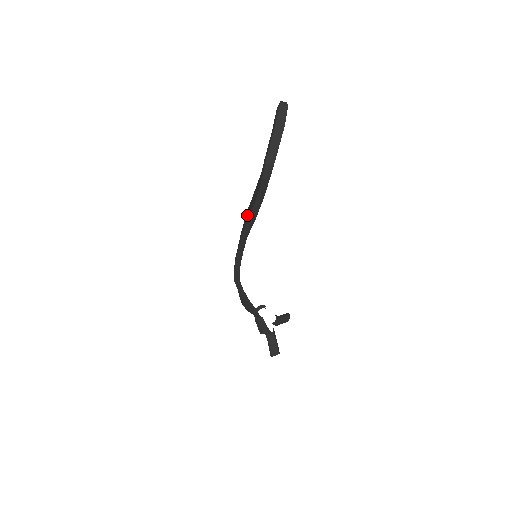
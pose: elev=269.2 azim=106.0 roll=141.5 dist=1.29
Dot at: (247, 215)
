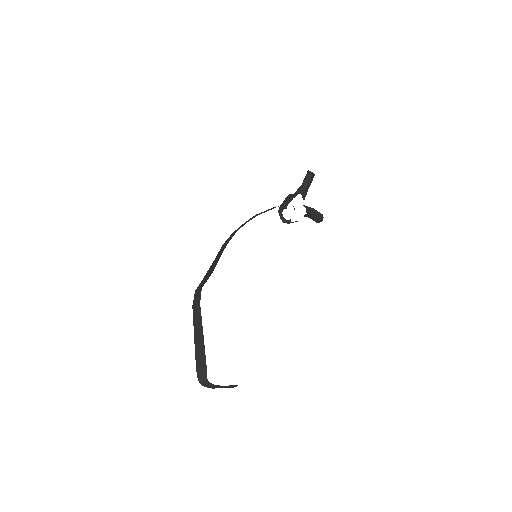
Dot at: occluded
